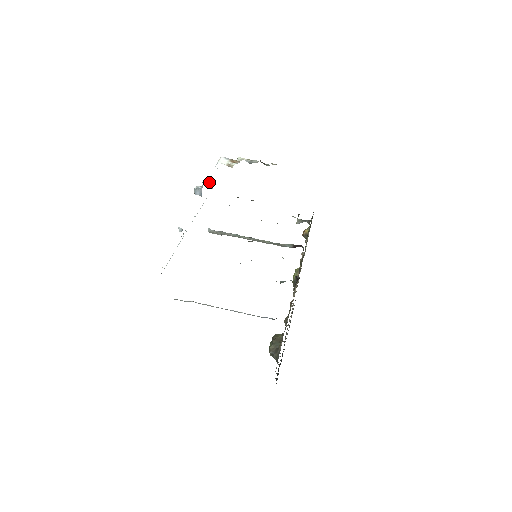
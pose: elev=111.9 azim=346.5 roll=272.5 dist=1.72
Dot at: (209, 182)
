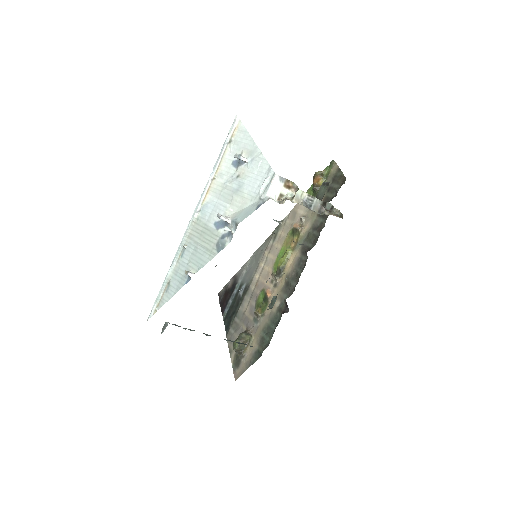
Dot at: occluded
